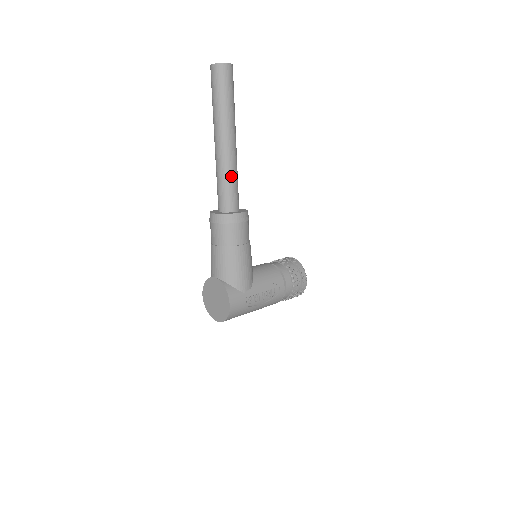
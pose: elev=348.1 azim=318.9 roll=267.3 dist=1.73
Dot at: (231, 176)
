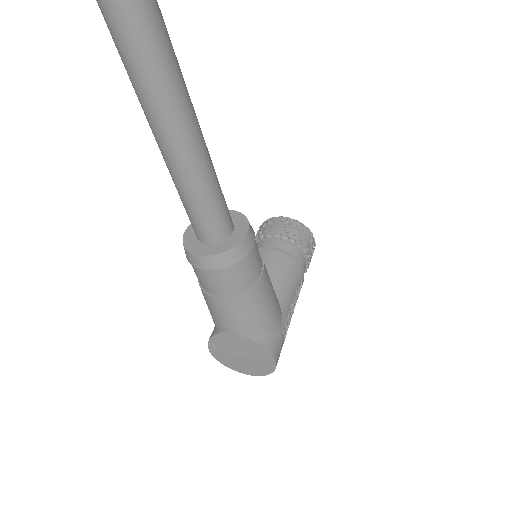
Dot at: (211, 182)
